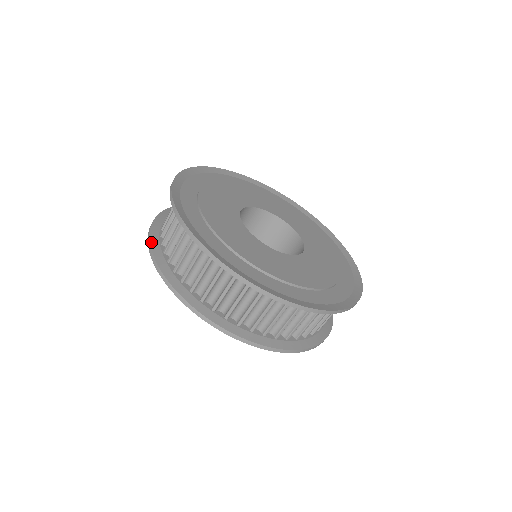
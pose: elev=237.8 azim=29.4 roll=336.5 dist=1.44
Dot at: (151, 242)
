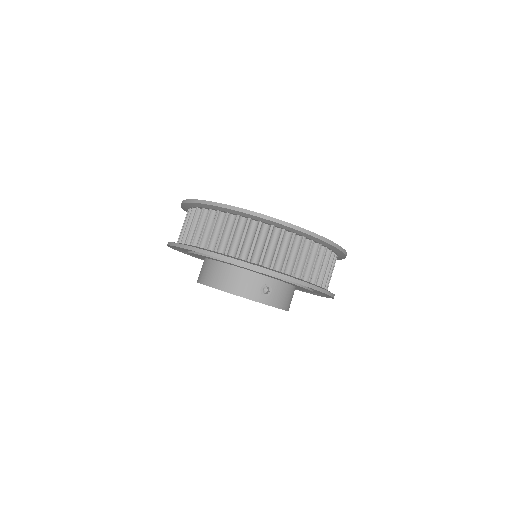
Dot at: (210, 251)
